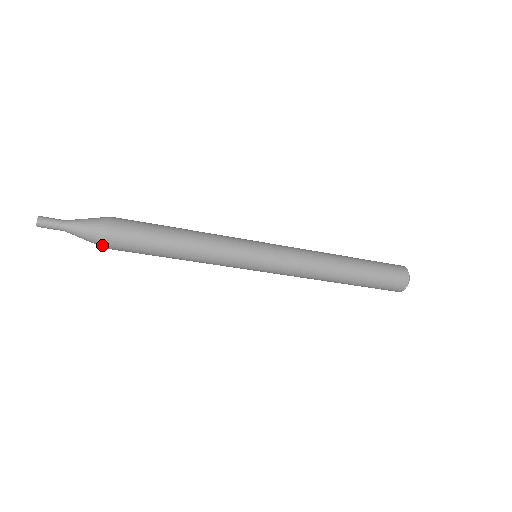
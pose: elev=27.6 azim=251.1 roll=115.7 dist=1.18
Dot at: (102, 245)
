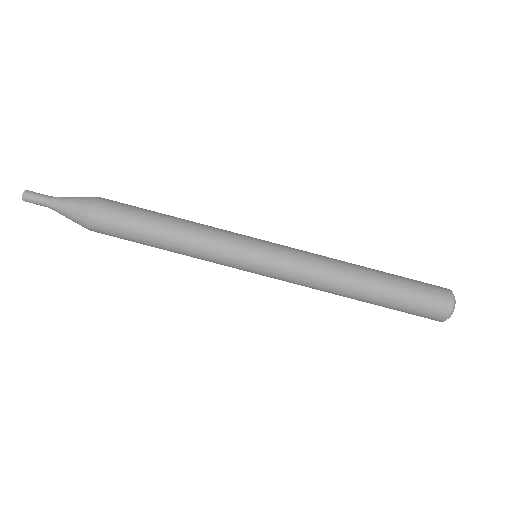
Dot at: (83, 225)
